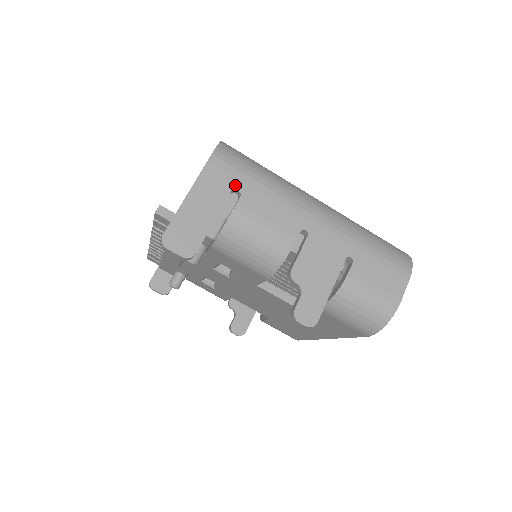
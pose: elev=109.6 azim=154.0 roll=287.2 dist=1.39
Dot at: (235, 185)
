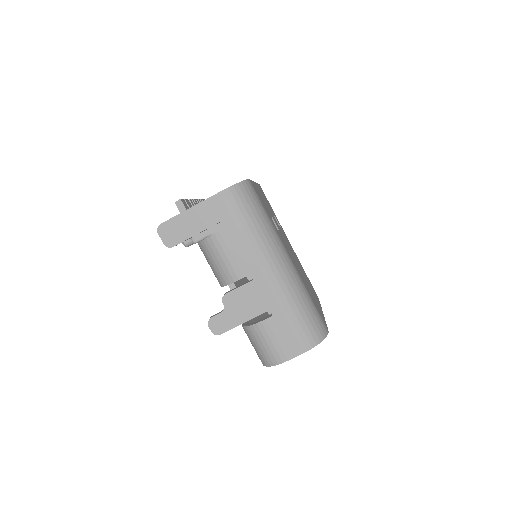
Dot at: (225, 219)
